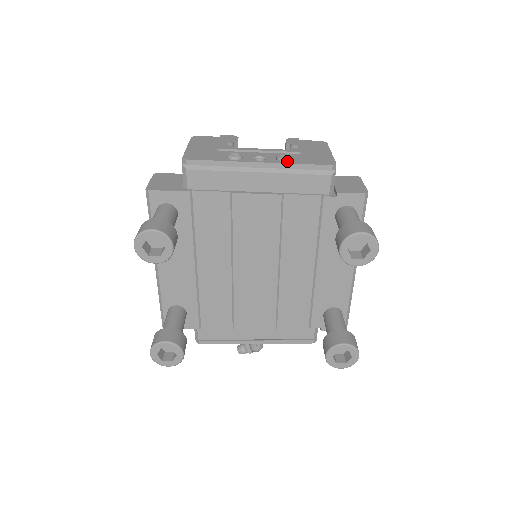
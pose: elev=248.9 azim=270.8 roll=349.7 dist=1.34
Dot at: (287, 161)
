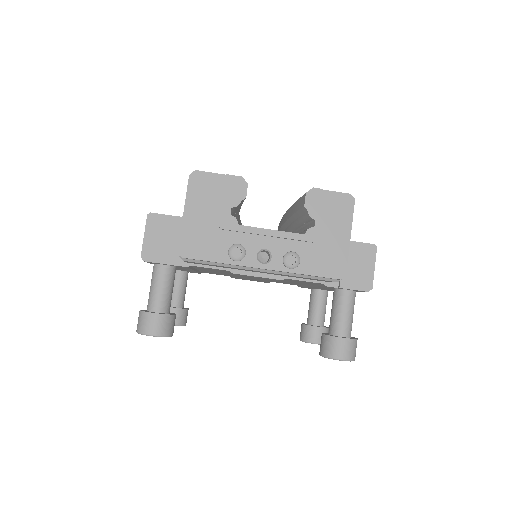
Dot at: (293, 268)
